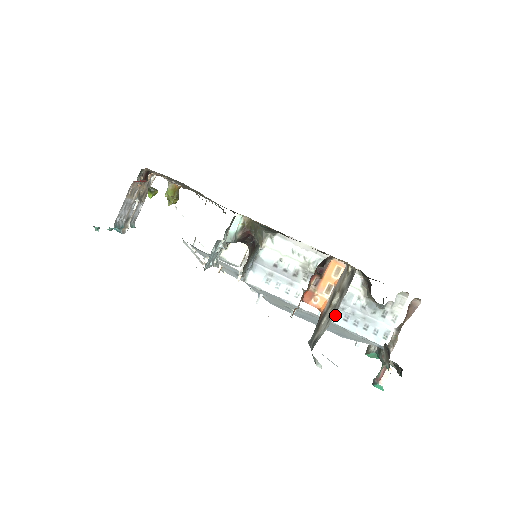
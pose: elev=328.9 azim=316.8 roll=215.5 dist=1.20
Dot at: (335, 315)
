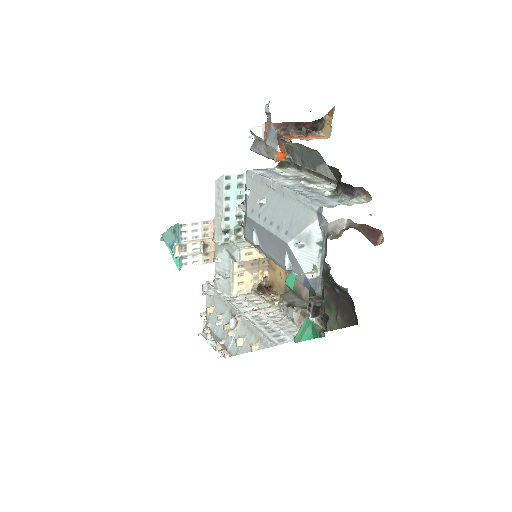
Dot at: (296, 191)
